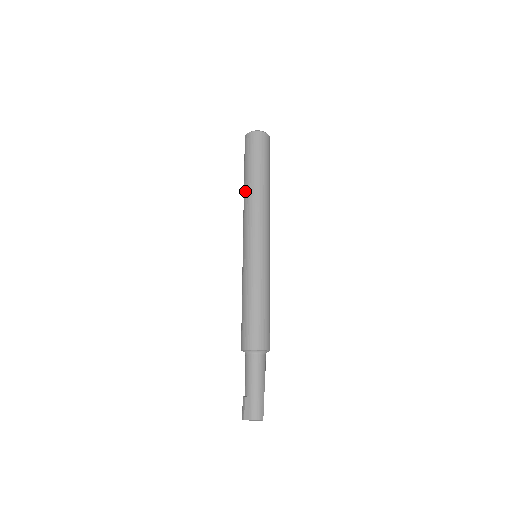
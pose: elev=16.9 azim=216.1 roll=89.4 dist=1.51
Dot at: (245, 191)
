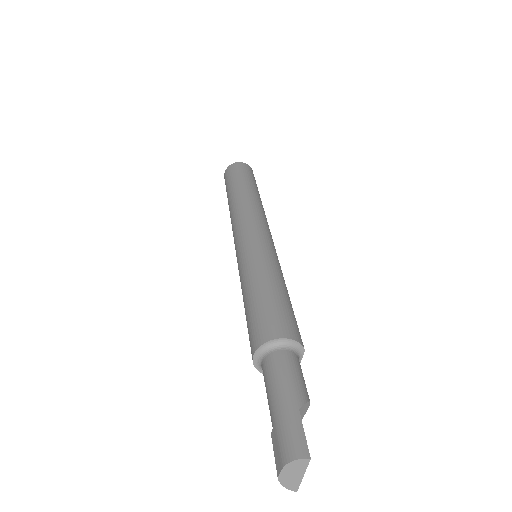
Dot at: occluded
